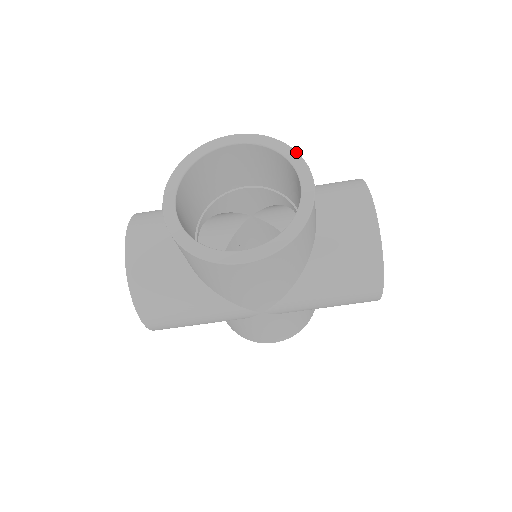
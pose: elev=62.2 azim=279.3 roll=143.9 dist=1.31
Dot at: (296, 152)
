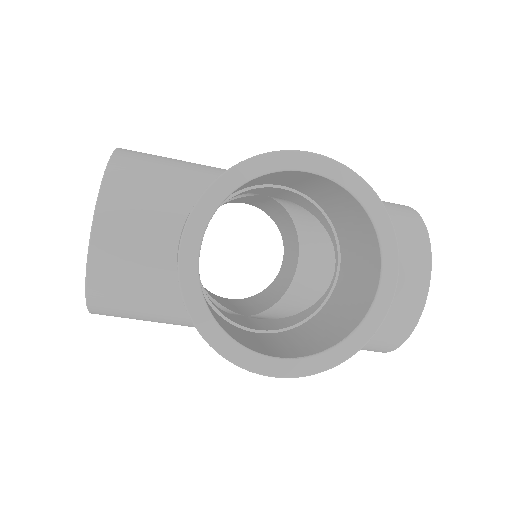
Dot at: (392, 224)
